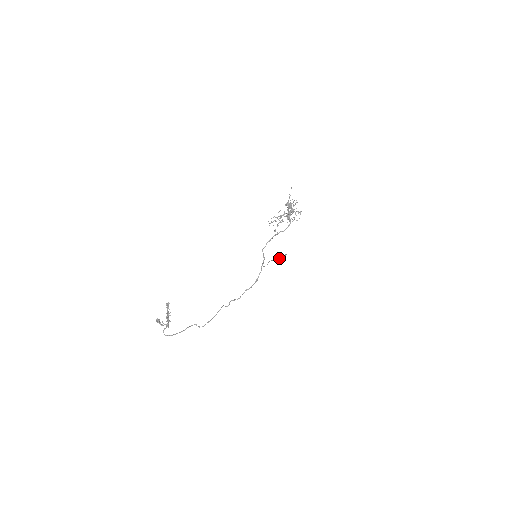
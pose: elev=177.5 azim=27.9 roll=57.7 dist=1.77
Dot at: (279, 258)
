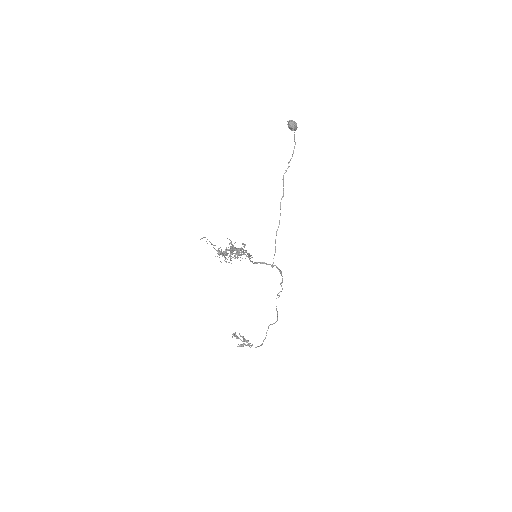
Dot at: occluded
